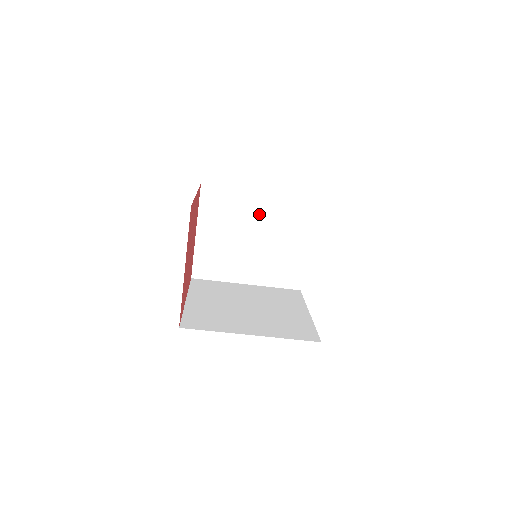
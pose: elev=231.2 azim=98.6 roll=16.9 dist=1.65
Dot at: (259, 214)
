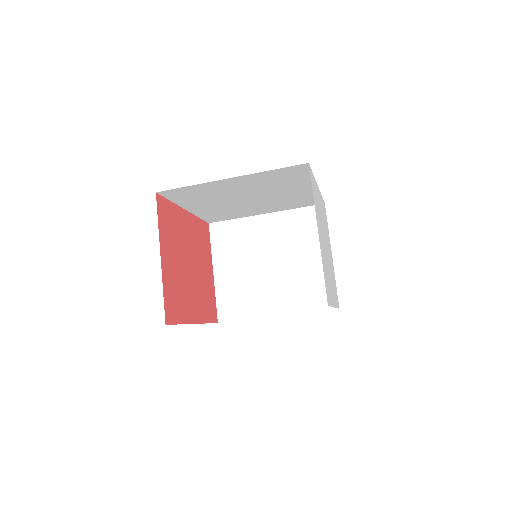
Dot at: (270, 236)
